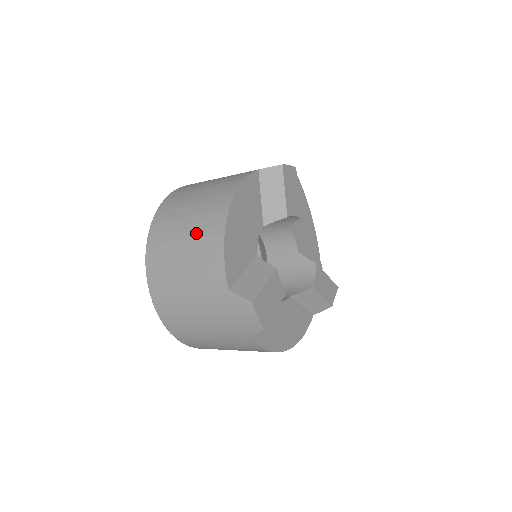
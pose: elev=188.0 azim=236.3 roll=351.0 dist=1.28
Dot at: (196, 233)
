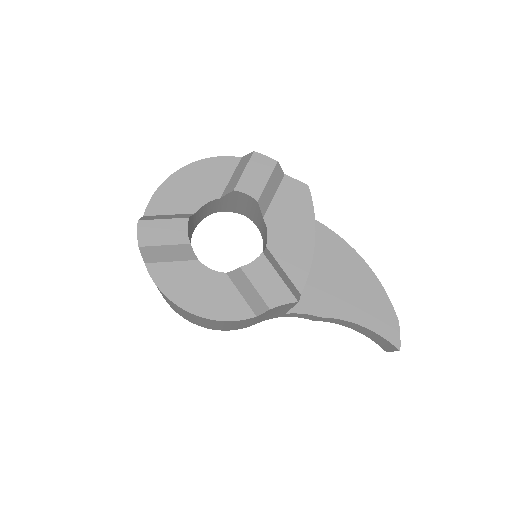
Dot at: occluded
